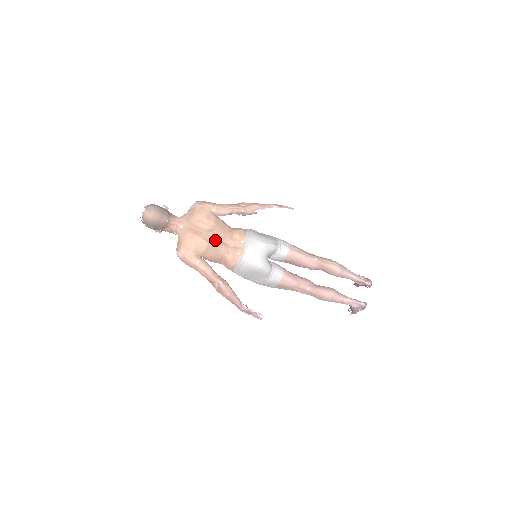
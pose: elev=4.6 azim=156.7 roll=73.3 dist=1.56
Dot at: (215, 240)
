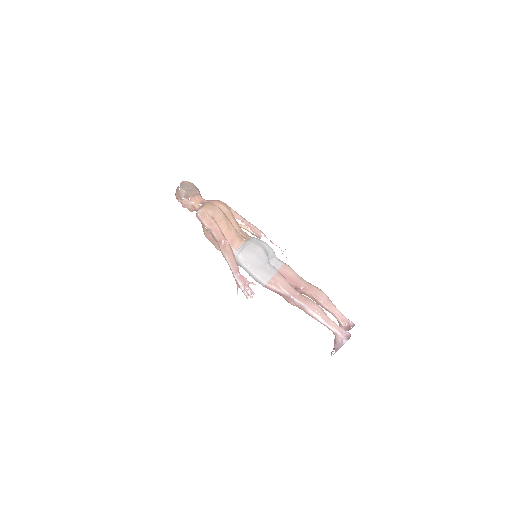
Dot at: (229, 220)
